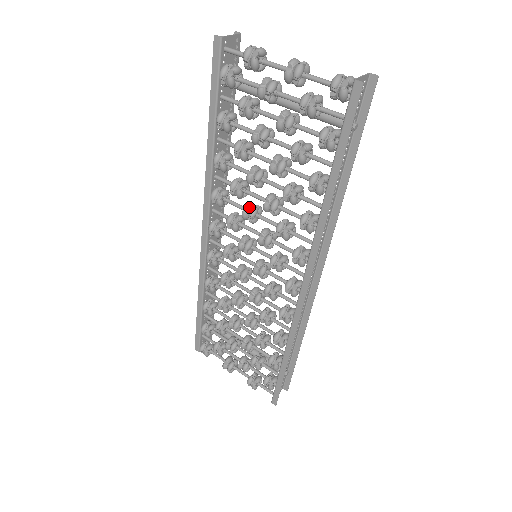
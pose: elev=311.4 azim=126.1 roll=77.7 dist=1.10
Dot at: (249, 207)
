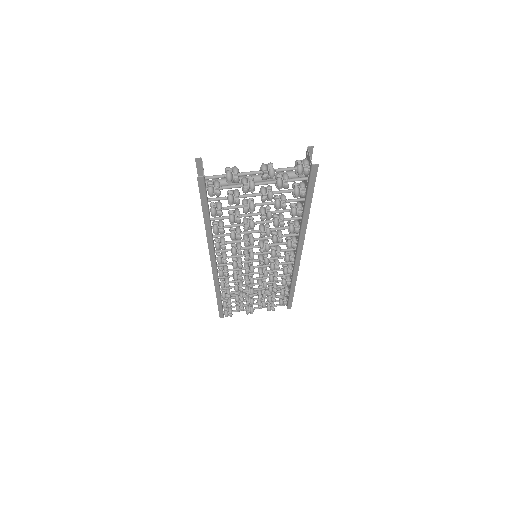
Dot at: (248, 240)
